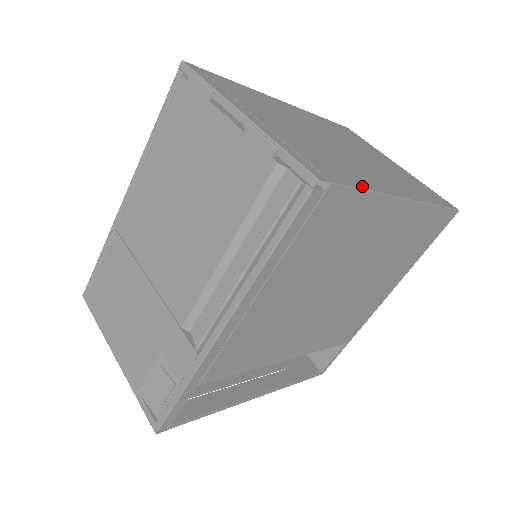
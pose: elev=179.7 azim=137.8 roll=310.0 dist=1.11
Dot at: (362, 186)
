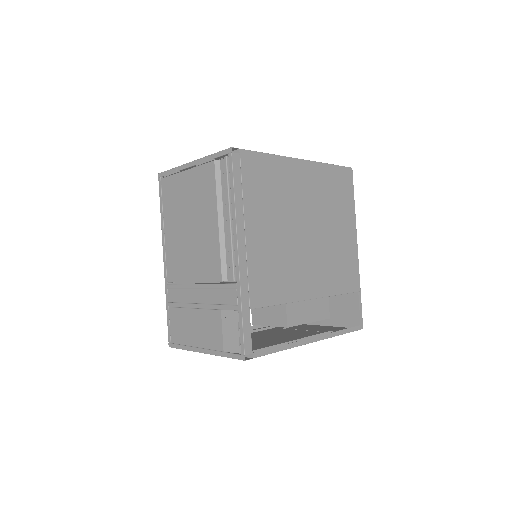
Dot at: (263, 154)
